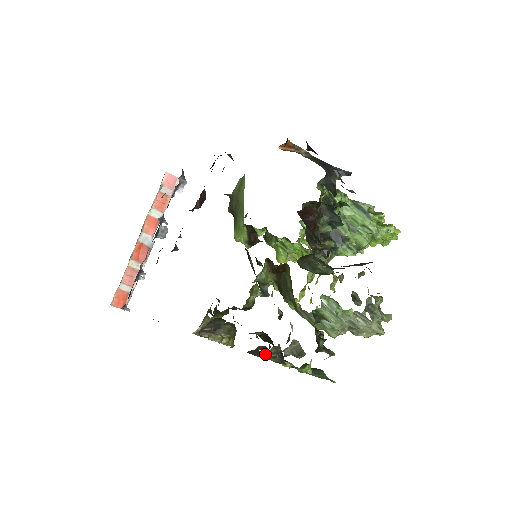
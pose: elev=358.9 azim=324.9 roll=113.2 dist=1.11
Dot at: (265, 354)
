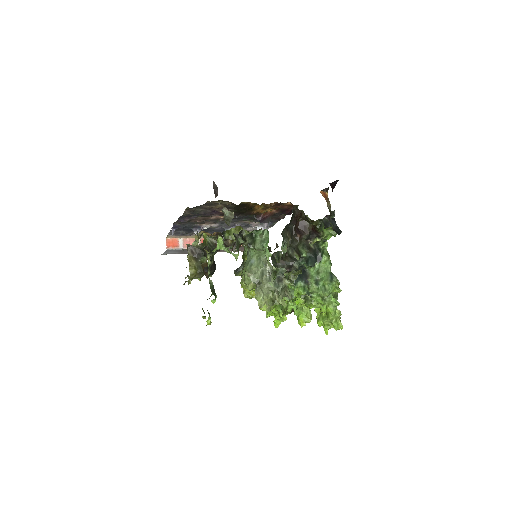
Dot at: (217, 195)
